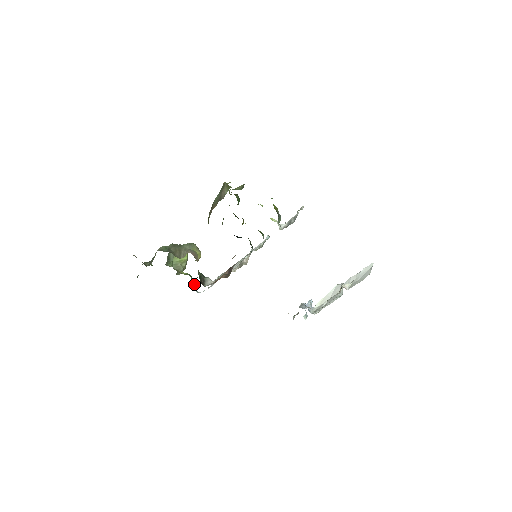
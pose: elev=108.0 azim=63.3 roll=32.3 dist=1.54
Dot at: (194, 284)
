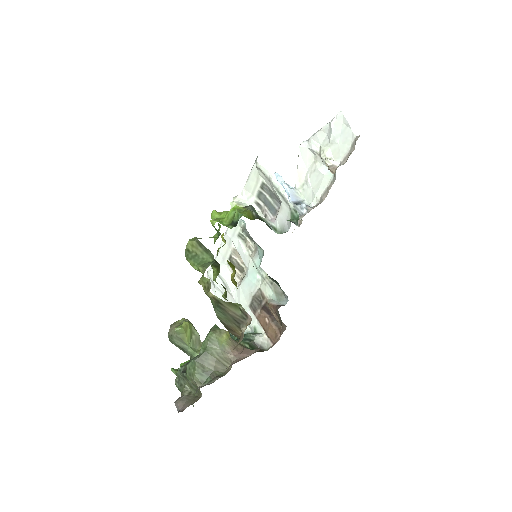
Dot at: occluded
